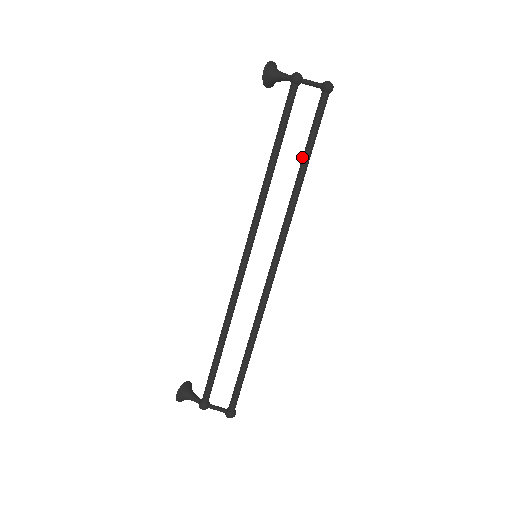
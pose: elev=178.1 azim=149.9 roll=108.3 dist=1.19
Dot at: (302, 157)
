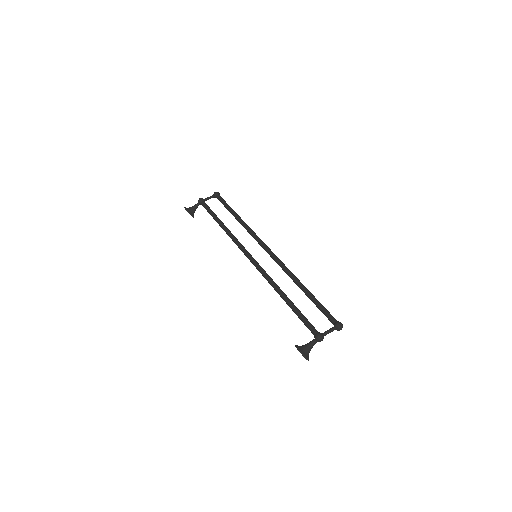
Dot at: occluded
